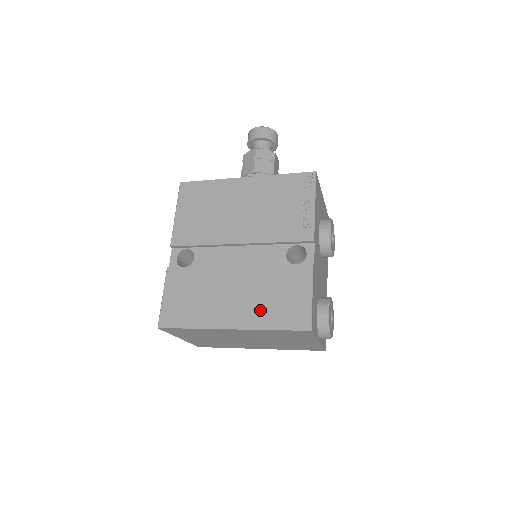
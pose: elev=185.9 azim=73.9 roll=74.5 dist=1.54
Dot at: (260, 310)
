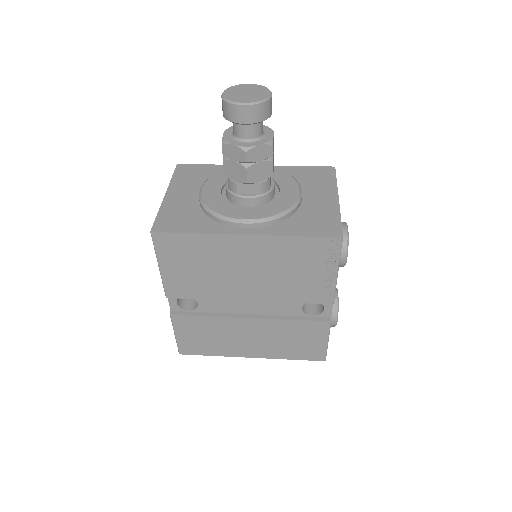
Dot at: (278, 348)
